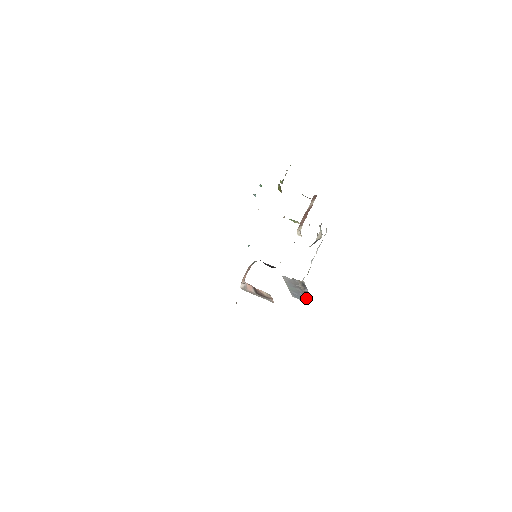
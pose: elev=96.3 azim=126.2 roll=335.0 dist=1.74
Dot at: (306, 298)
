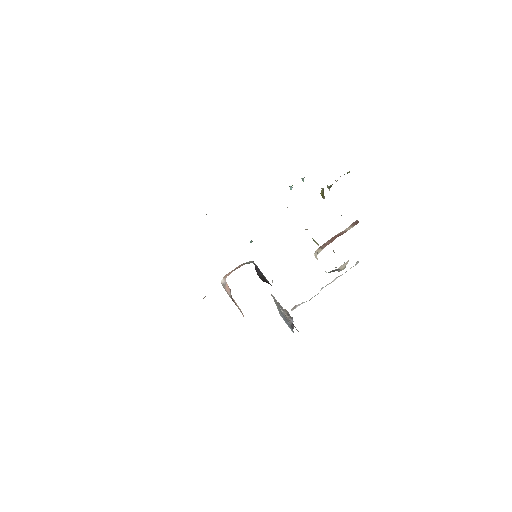
Dot at: (291, 326)
